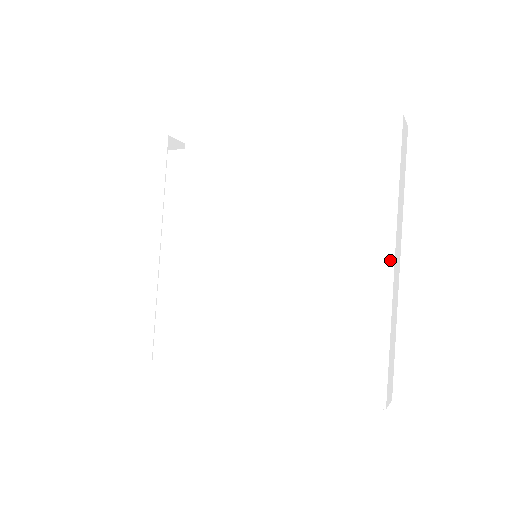
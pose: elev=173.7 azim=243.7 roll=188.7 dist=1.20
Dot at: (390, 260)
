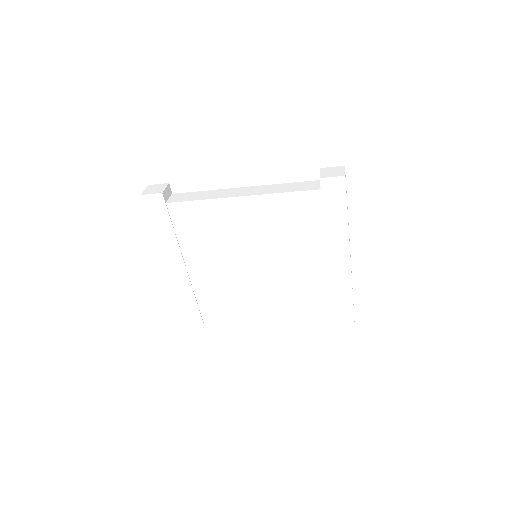
Dot at: (348, 257)
